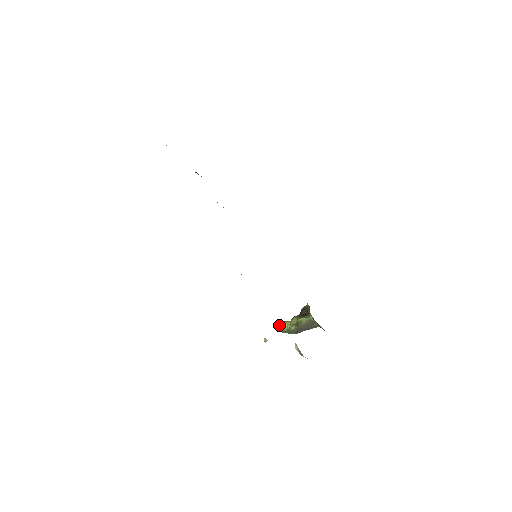
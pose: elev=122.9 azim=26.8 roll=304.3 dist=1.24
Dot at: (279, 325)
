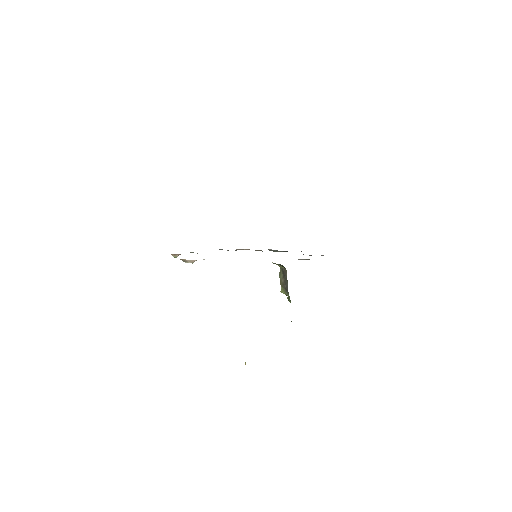
Dot at: occluded
